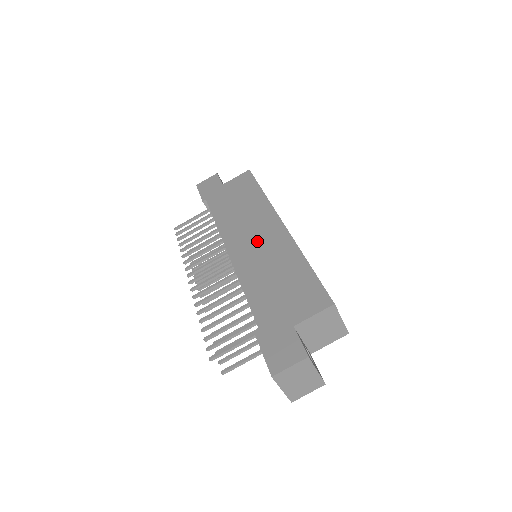
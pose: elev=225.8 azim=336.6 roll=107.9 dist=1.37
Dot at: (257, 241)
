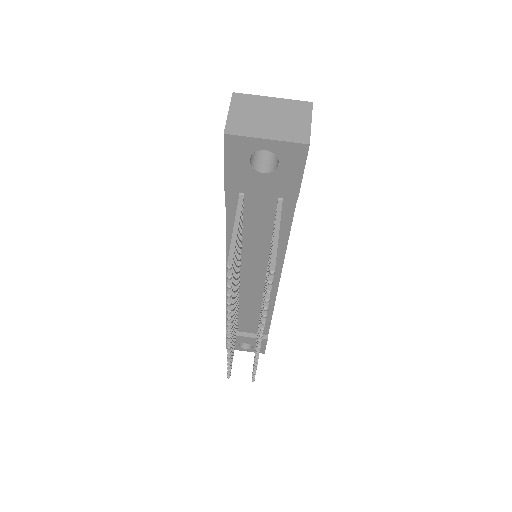
Dot at: occluded
